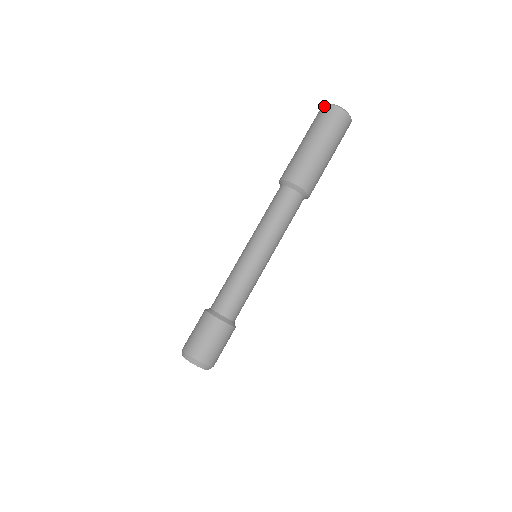
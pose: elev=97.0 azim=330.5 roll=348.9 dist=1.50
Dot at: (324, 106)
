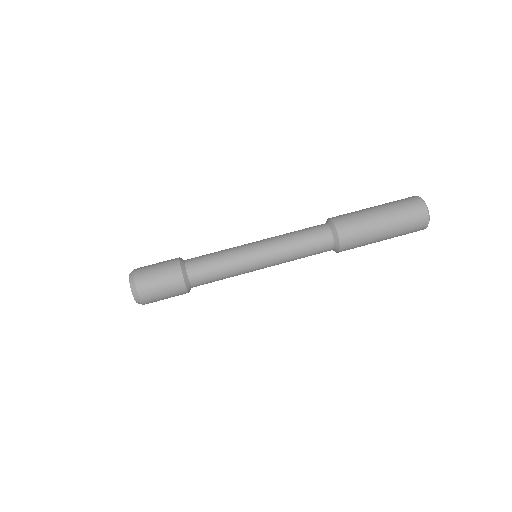
Dot at: occluded
